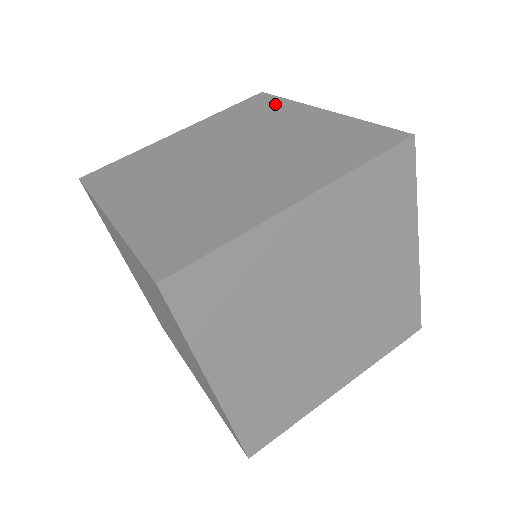
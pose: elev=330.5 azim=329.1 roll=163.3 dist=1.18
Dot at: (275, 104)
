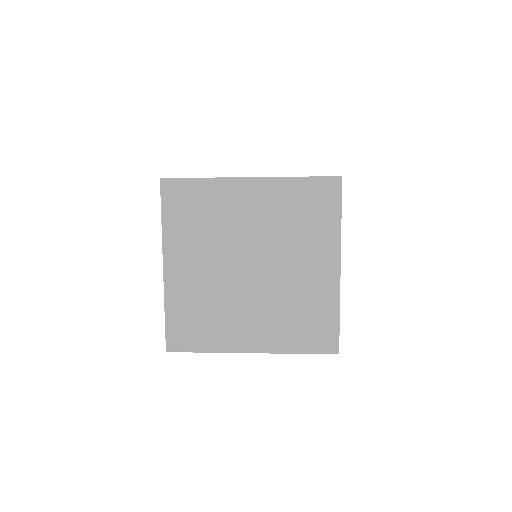
Dot at: occluded
